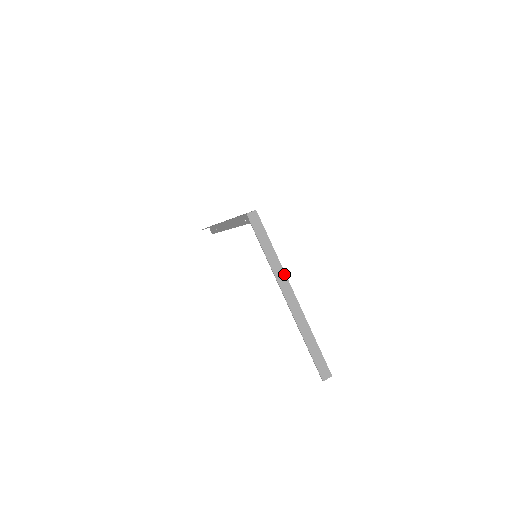
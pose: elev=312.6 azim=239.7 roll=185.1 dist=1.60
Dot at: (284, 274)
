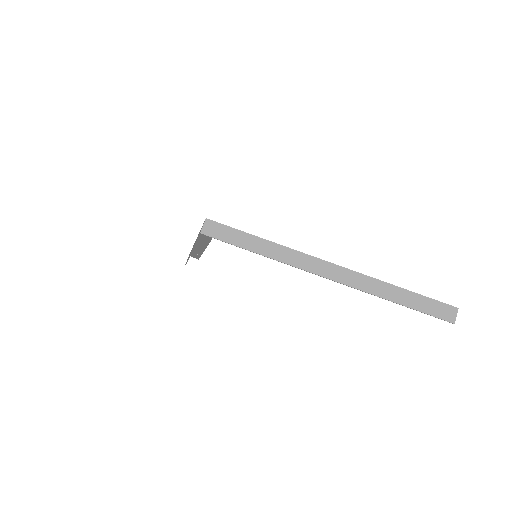
Dot at: (302, 255)
